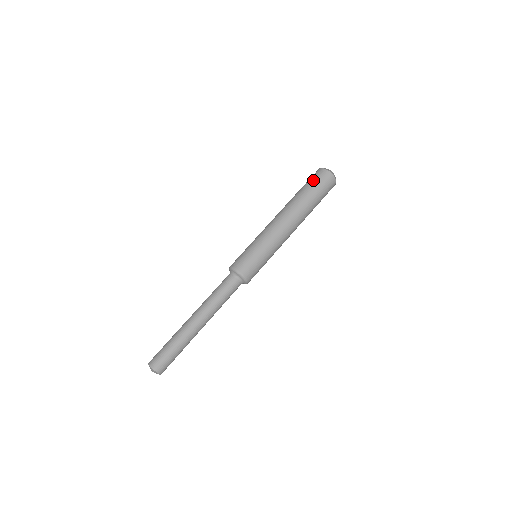
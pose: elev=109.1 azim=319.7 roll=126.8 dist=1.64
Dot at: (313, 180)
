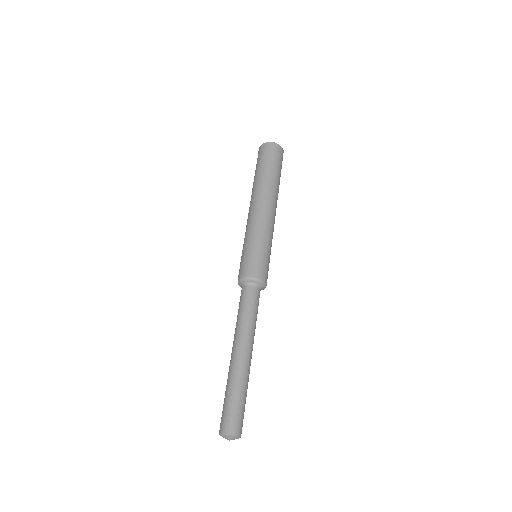
Dot at: (257, 161)
